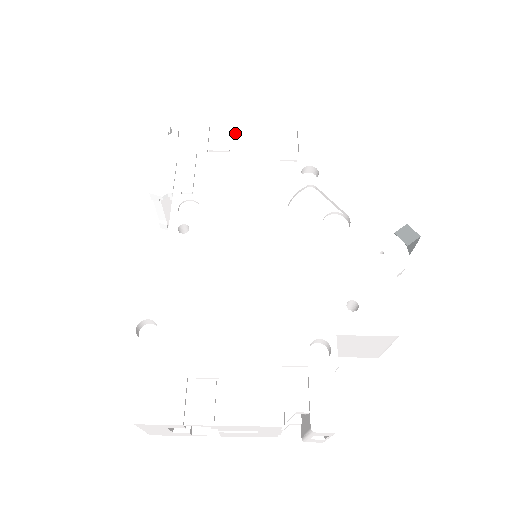
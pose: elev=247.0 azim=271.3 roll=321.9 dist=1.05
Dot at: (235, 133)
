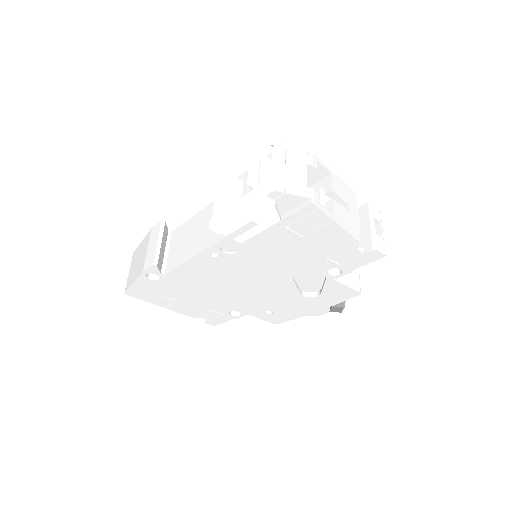
Dot at: (324, 228)
